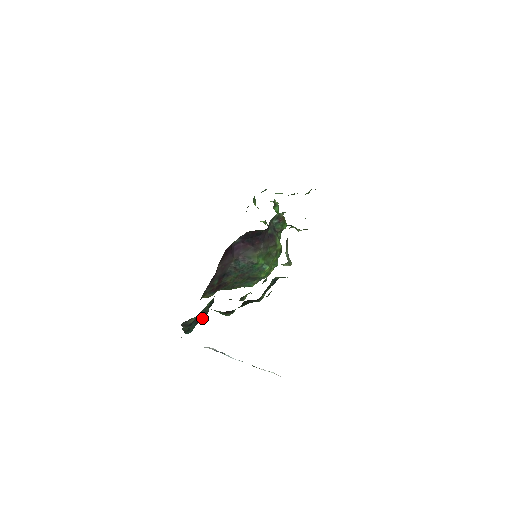
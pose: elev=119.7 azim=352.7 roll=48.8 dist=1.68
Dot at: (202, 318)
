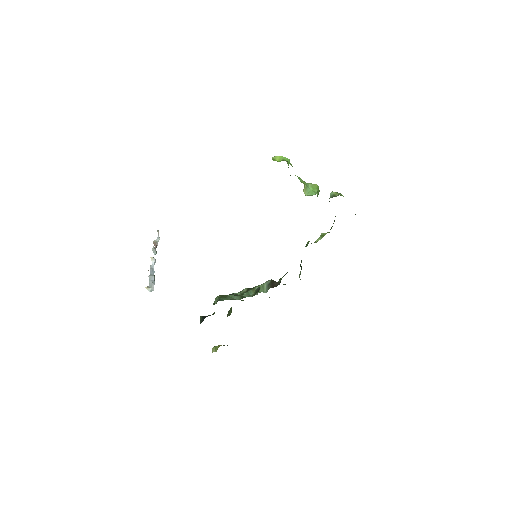
Dot at: occluded
